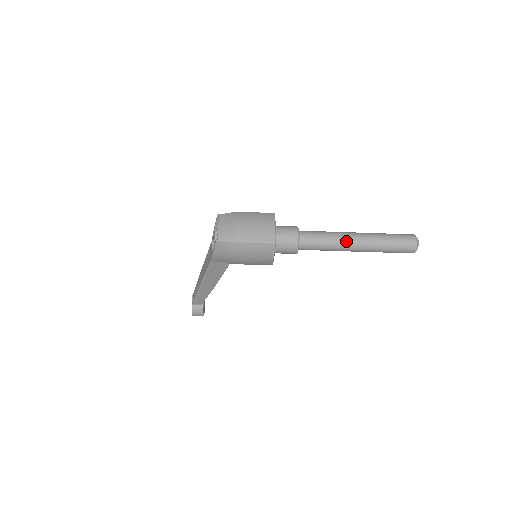
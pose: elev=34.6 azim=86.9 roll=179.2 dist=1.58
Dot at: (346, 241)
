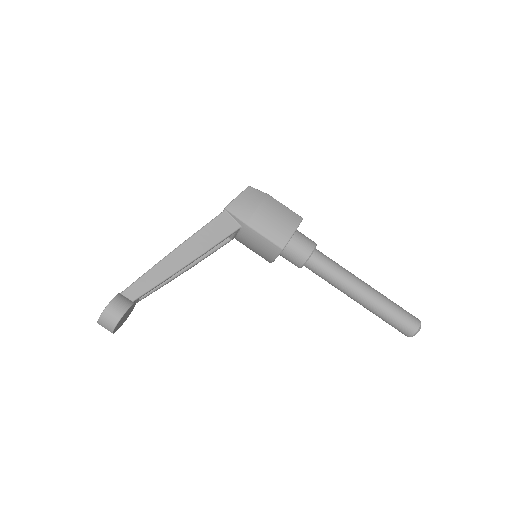
Dot at: (356, 277)
